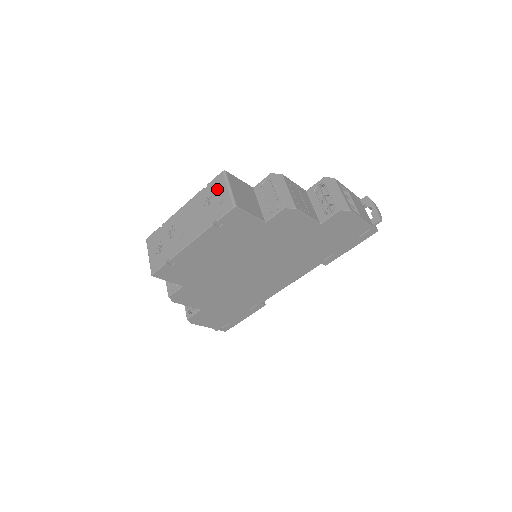
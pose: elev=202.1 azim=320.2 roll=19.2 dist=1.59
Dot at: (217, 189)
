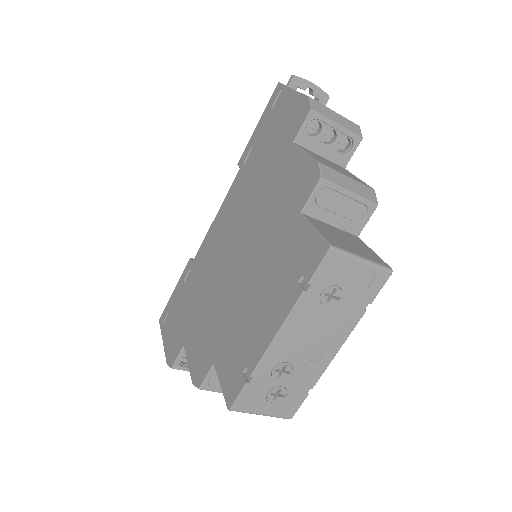
Dot at: (340, 275)
